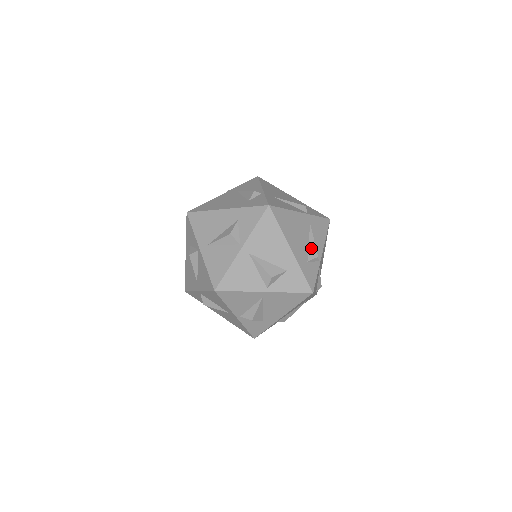
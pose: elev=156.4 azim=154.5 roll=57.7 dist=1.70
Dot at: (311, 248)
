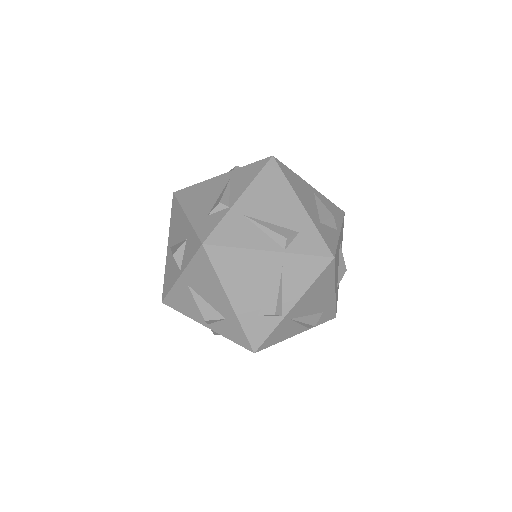
Dot at: (270, 300)
